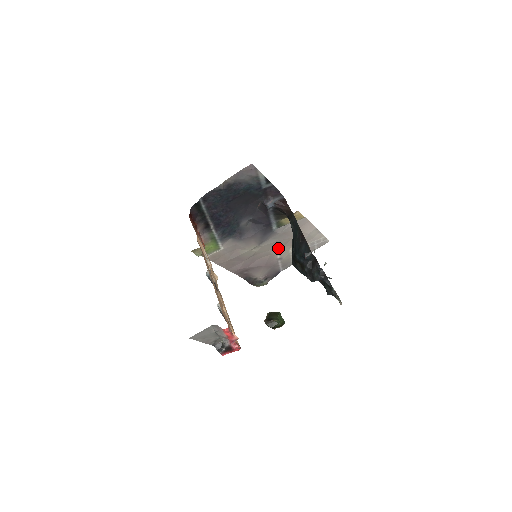
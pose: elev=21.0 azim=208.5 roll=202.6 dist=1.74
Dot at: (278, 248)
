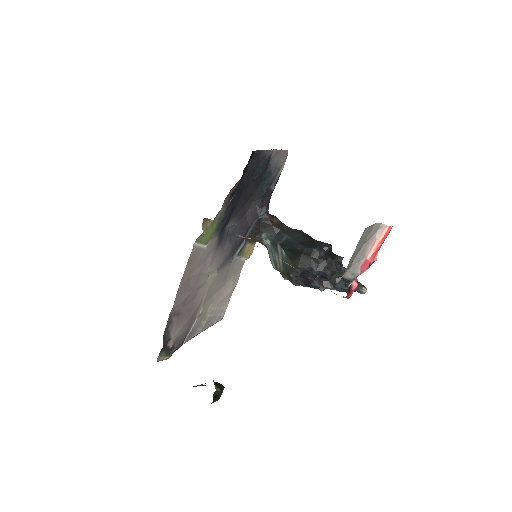
Dot at: (210, 294)
